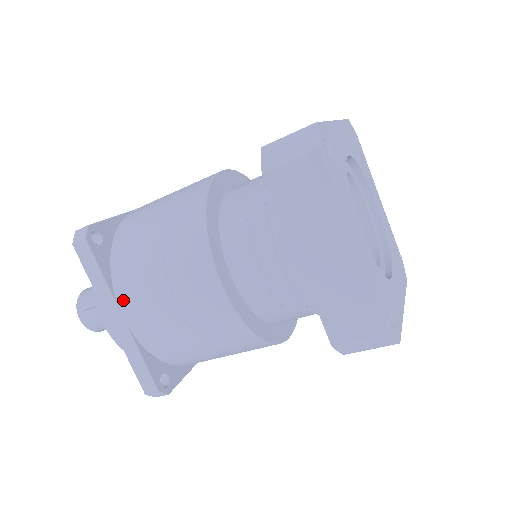
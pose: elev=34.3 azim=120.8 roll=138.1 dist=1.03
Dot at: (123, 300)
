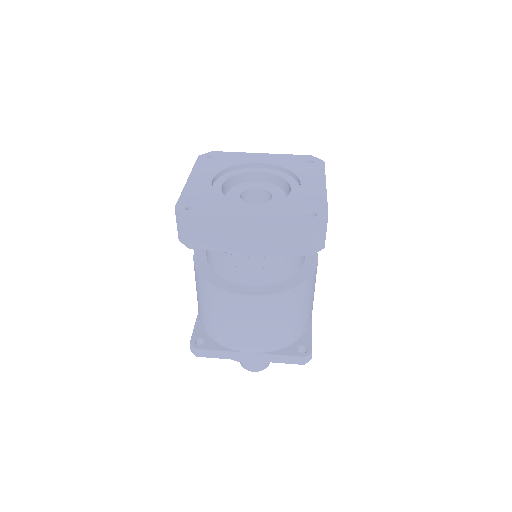
Dot at: (239, 348)
